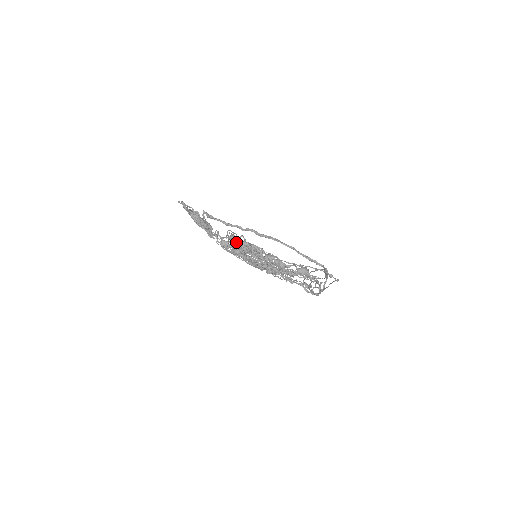
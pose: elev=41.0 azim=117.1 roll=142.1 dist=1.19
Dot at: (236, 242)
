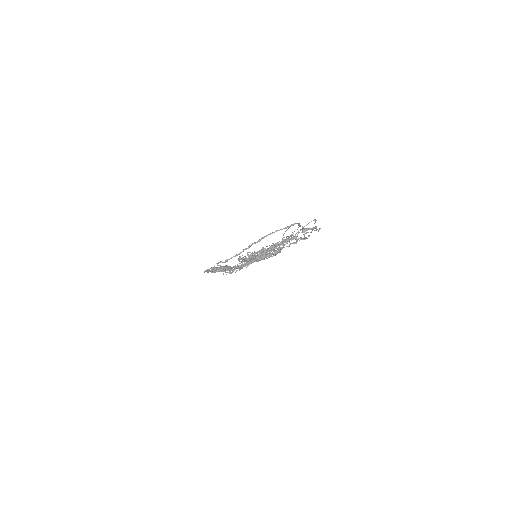
Dot at: (267, 251)
